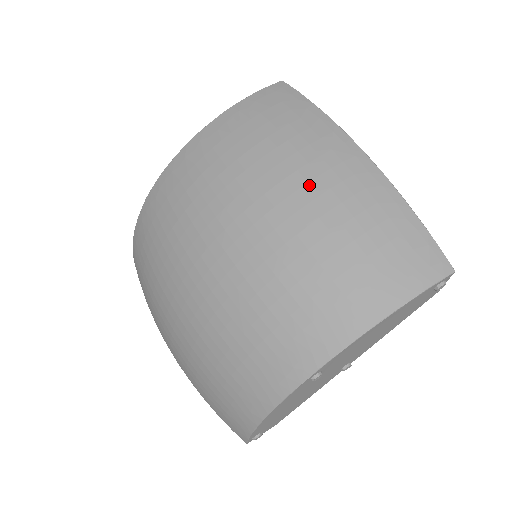
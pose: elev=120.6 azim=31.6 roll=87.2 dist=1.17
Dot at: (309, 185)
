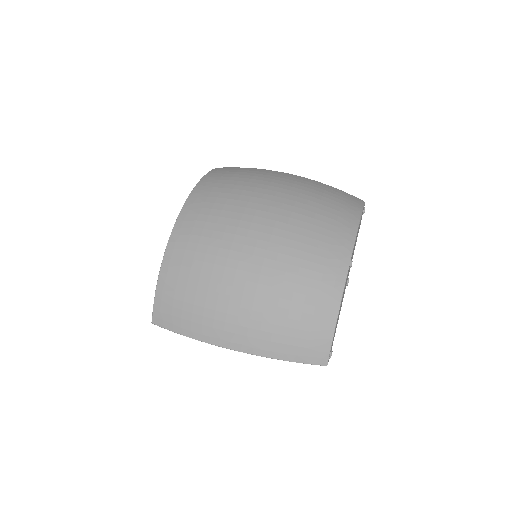
Dot at: (283, 185)
